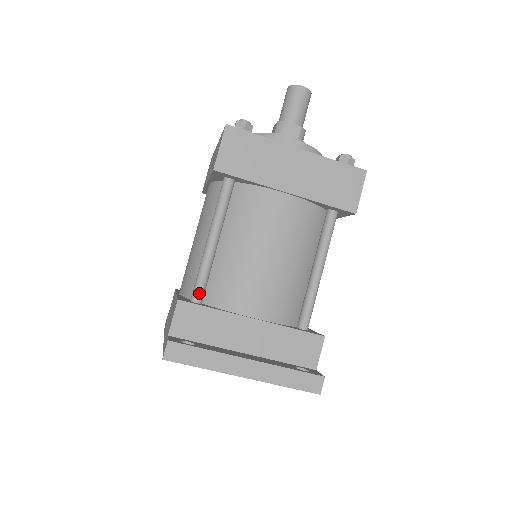
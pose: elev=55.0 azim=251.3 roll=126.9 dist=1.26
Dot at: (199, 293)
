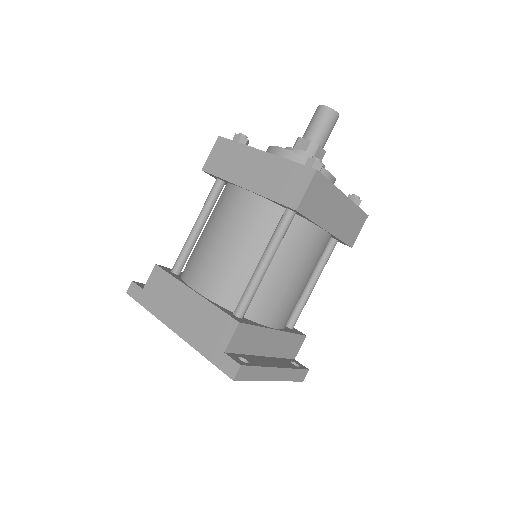
Dot at: (245, 310)
